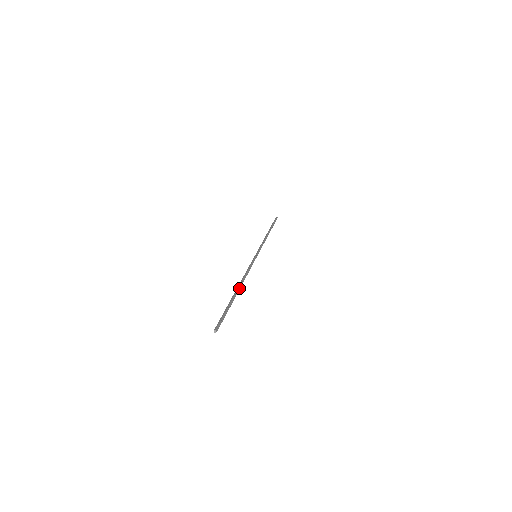
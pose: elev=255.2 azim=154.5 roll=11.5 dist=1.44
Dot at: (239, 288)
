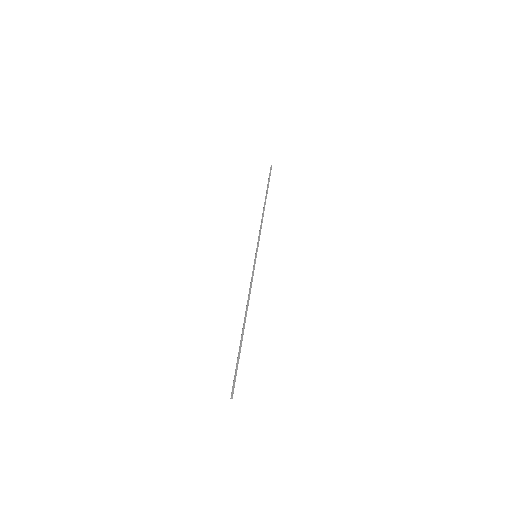
Dot at: (244, 322)
